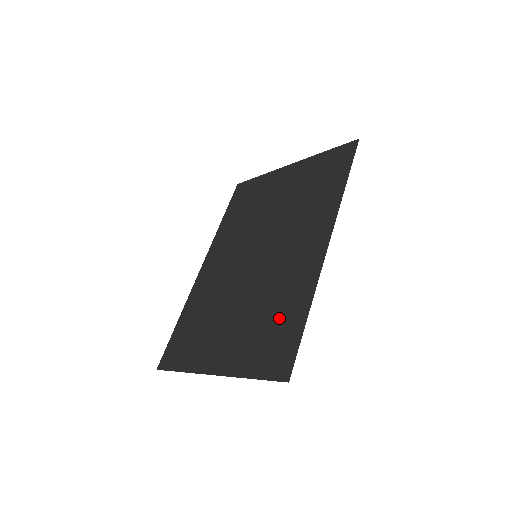
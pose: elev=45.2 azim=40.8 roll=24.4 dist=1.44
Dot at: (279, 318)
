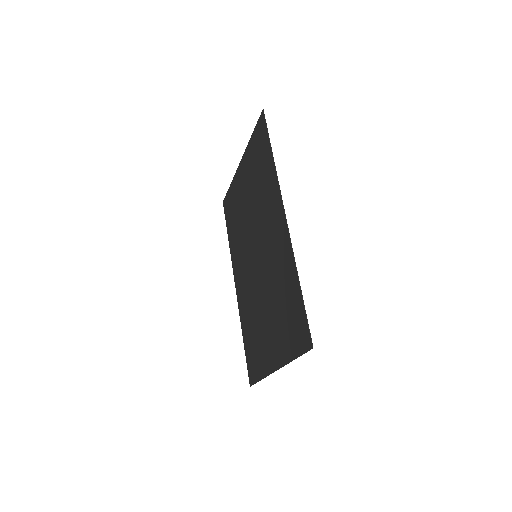
Dot at: (287, 299)
